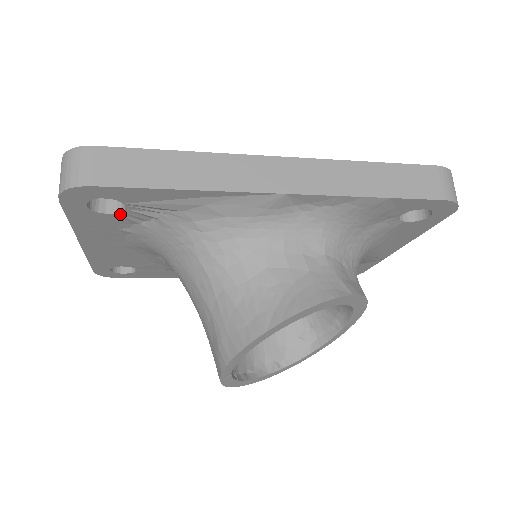
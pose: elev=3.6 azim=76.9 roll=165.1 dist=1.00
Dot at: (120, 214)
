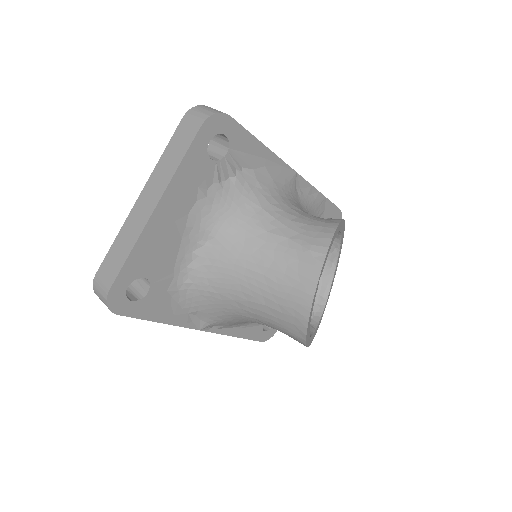
Dot at: (216, 164)
